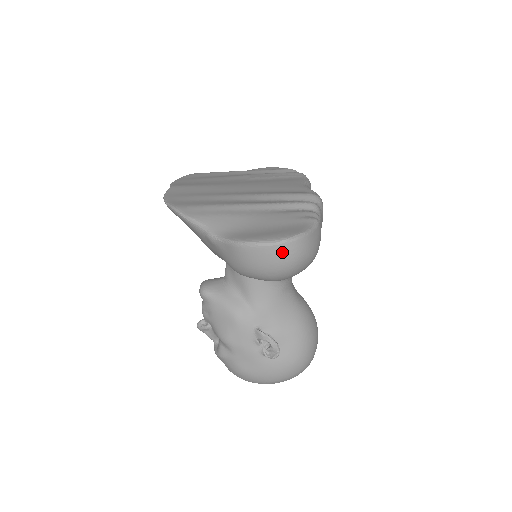
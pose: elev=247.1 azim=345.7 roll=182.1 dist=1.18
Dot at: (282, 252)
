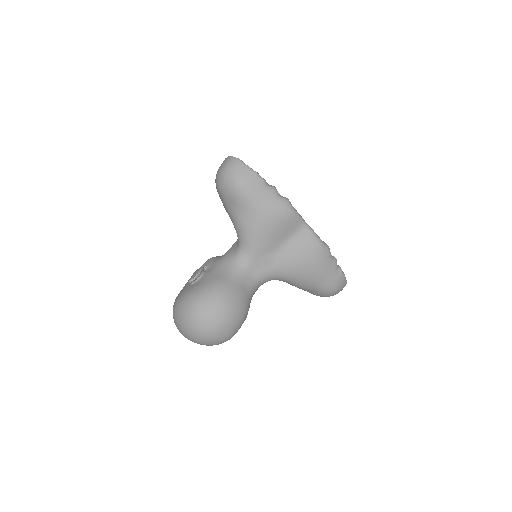
Dot at: (226, 161)
